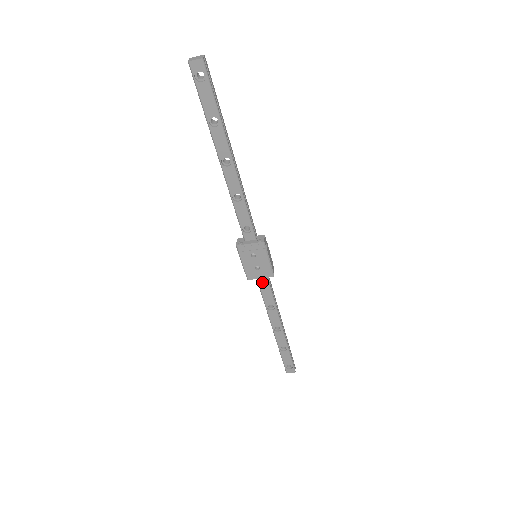
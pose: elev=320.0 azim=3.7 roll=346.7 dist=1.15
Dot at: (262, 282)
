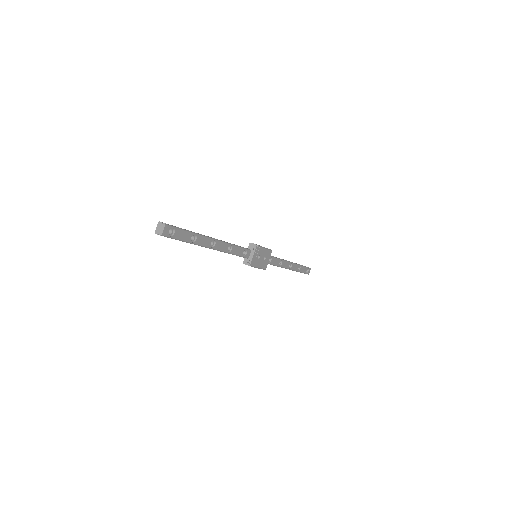
Dot at: occluded
